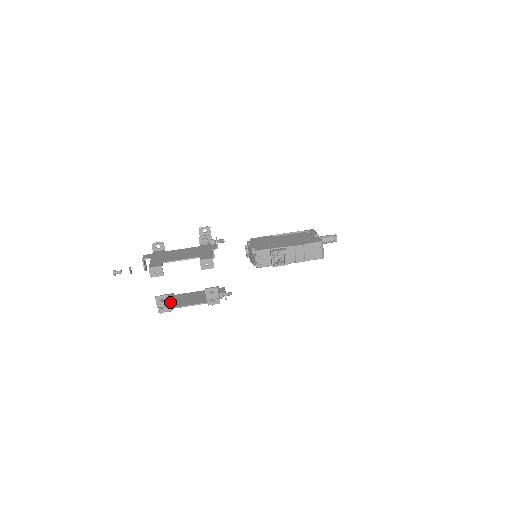
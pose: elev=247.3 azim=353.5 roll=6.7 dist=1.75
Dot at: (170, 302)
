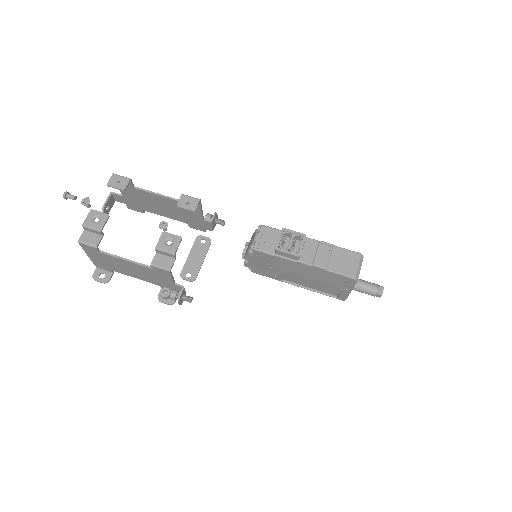
Dot at: (102, 257)
